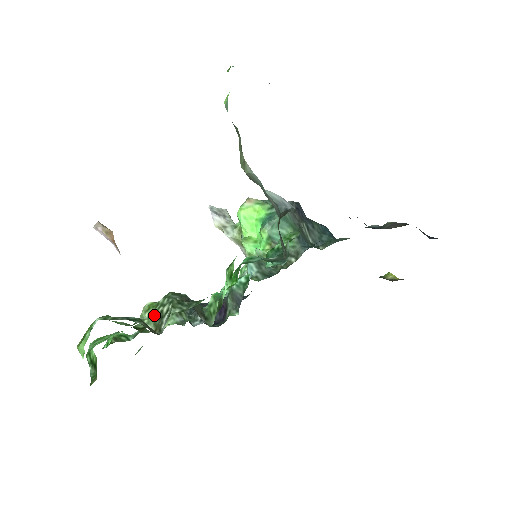
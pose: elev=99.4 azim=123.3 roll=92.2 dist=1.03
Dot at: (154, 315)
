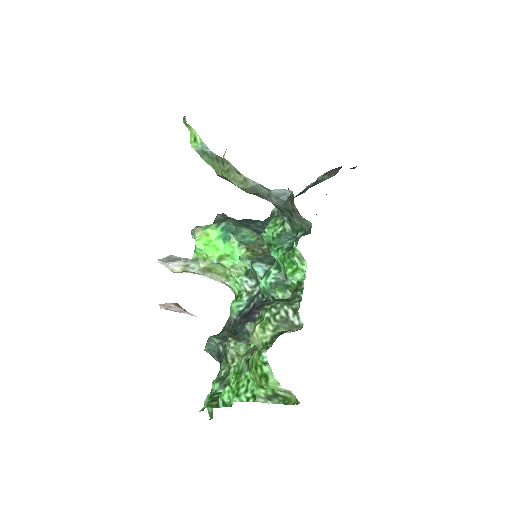
Dot at: (278, 325)
